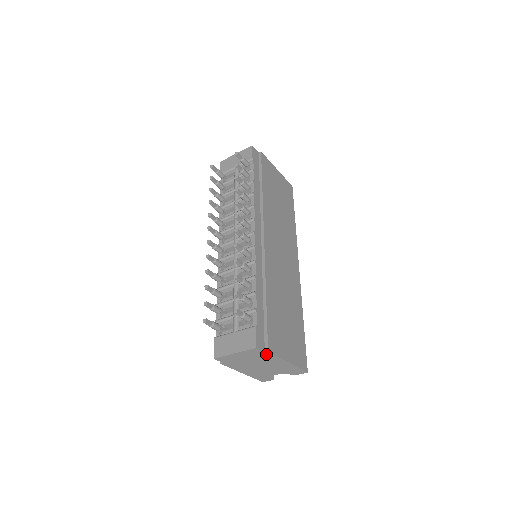
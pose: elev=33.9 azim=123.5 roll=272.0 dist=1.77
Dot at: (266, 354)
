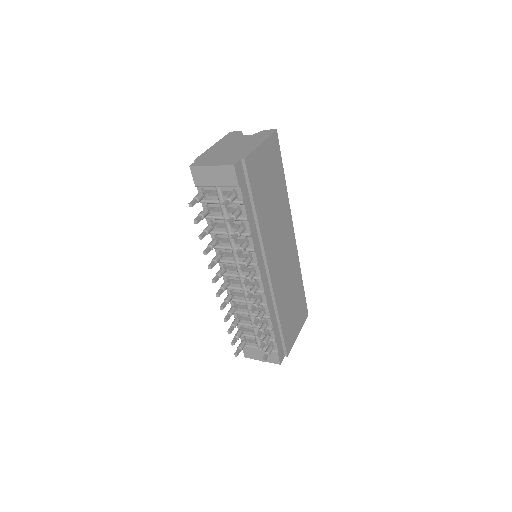
Dot at: occluded
